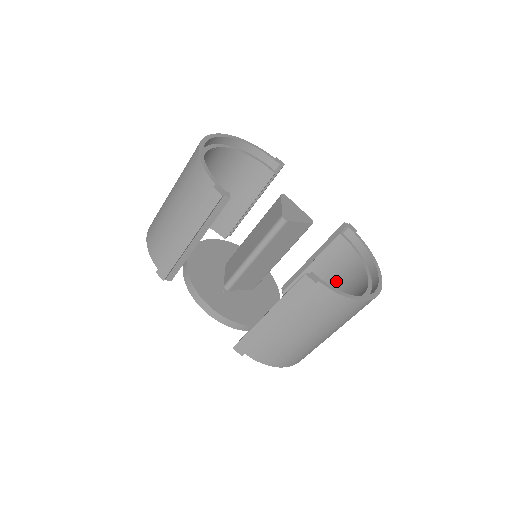
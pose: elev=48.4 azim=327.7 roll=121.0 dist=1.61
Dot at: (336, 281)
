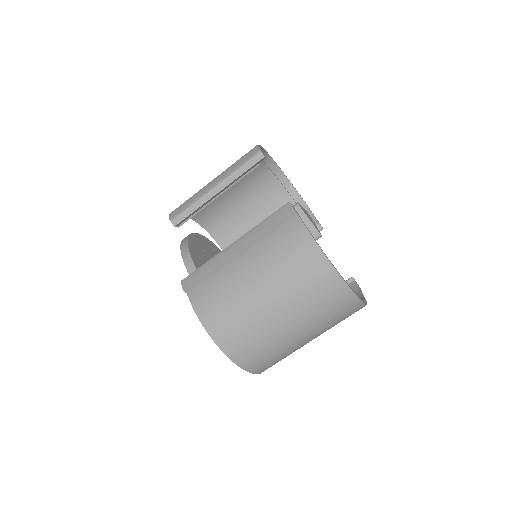
Dot at: occluded
